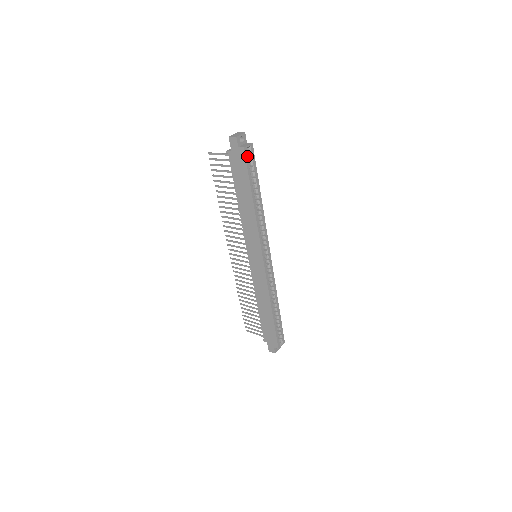
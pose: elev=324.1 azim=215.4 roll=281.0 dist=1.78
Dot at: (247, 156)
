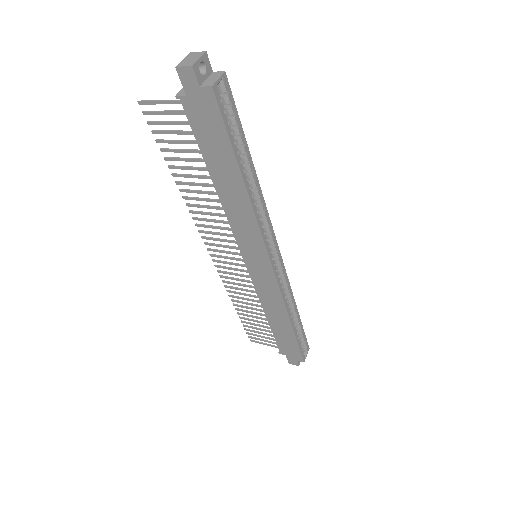
Dot at: (220, 101)
